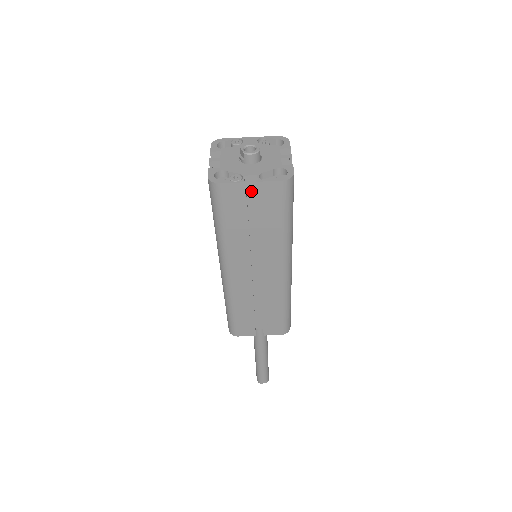
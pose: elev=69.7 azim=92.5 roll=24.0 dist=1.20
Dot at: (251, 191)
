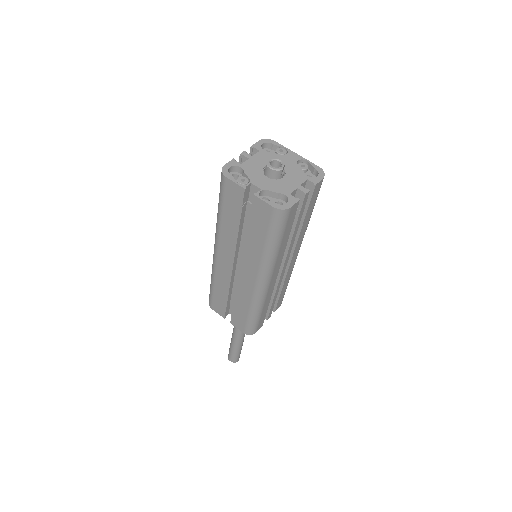
Dot at: occluded
